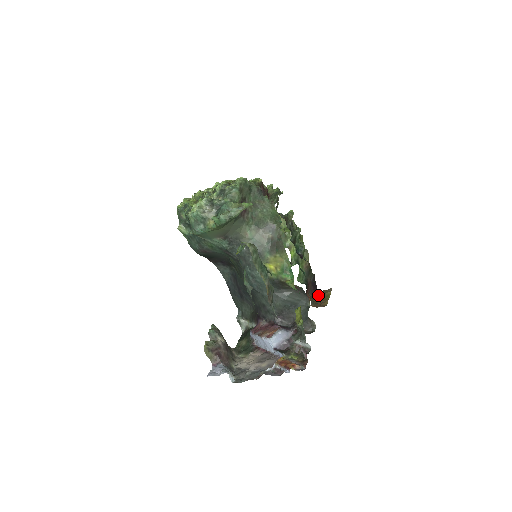
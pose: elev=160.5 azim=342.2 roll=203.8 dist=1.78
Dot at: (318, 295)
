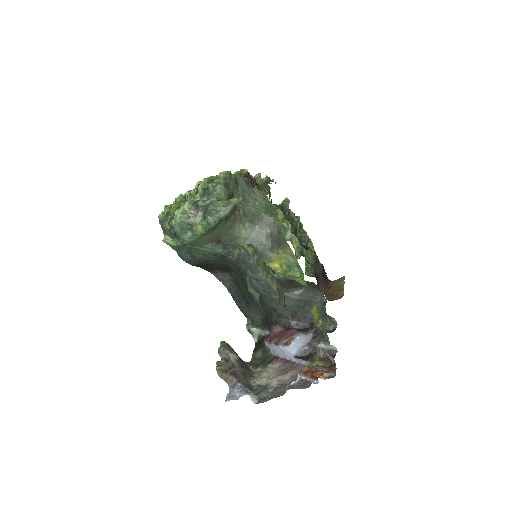
Dot at: (331, 286)
